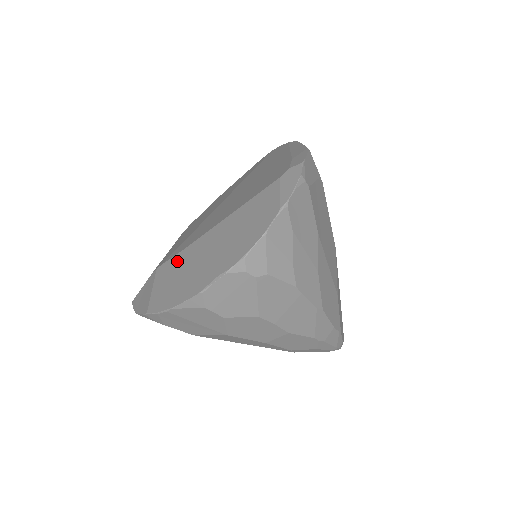
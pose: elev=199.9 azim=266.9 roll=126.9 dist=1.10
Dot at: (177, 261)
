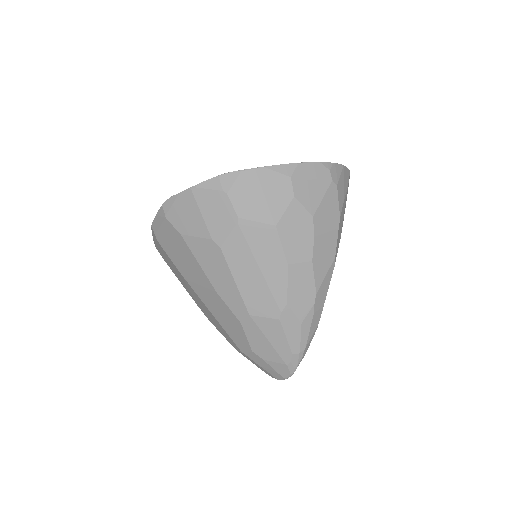
Dot at: occluded
